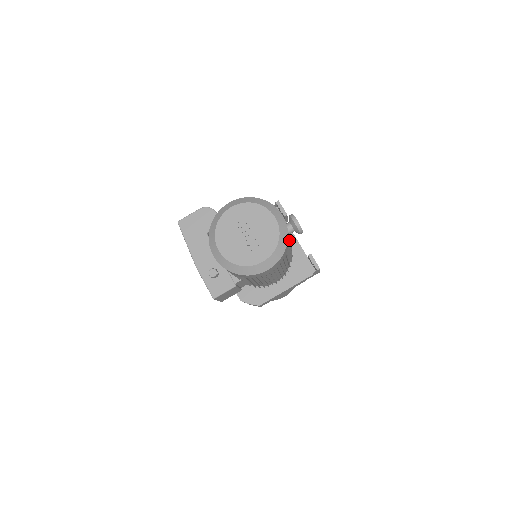
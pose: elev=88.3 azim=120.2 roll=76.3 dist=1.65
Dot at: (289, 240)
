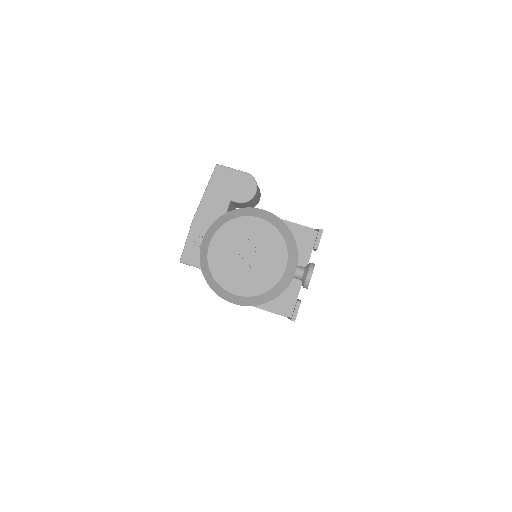
Dot at: occluded
